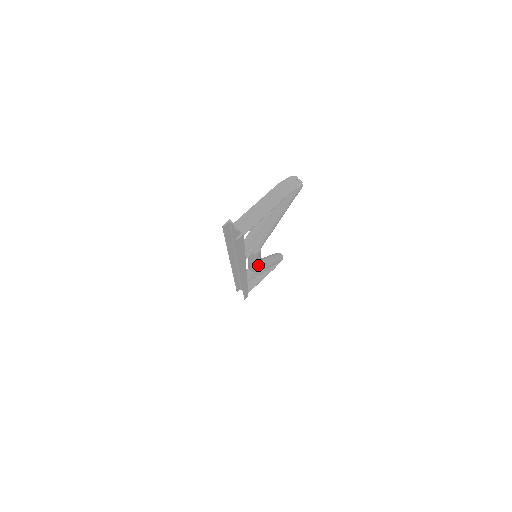
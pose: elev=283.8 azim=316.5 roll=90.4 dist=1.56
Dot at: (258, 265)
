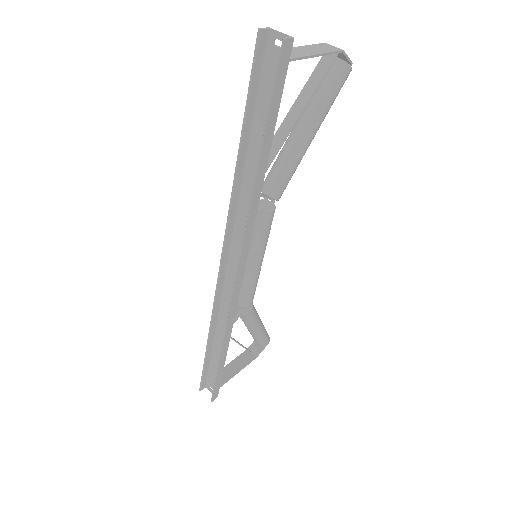
Dot at: (256, 279)
